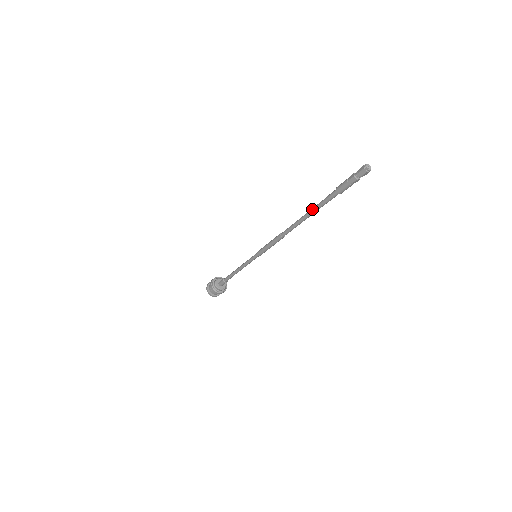
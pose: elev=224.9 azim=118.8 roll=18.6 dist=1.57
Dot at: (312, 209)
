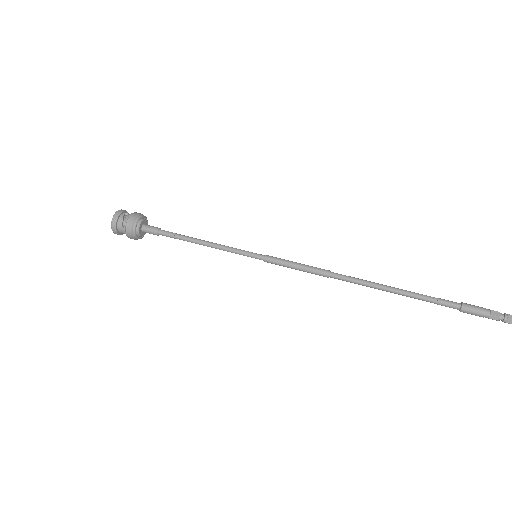
Dot at: (408, 292)
